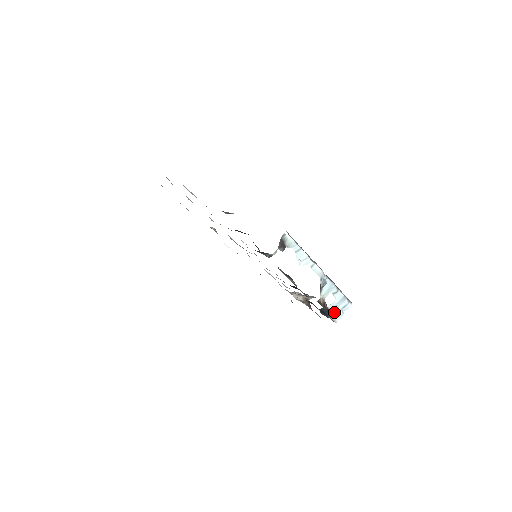
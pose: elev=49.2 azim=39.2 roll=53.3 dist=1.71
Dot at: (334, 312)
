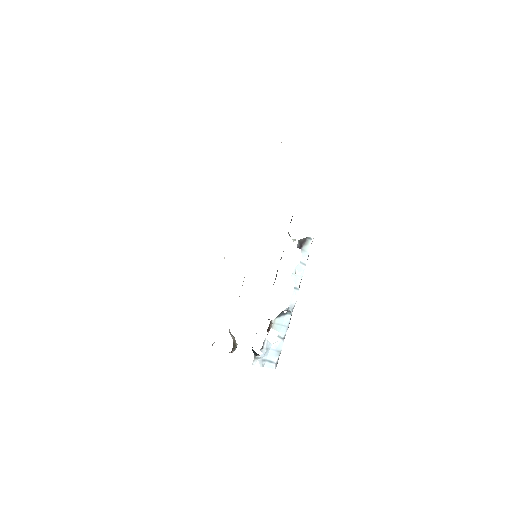
Dot at: (260, 355)
